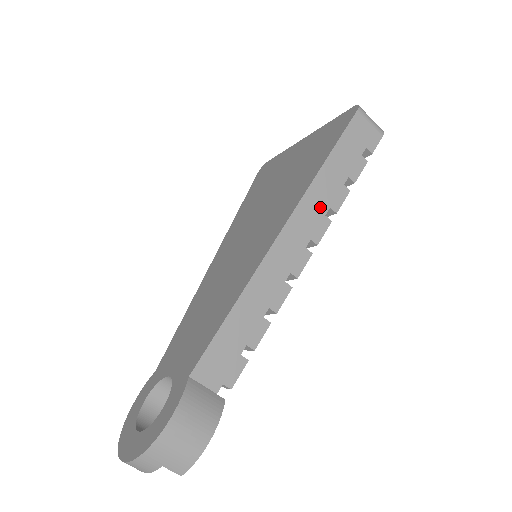
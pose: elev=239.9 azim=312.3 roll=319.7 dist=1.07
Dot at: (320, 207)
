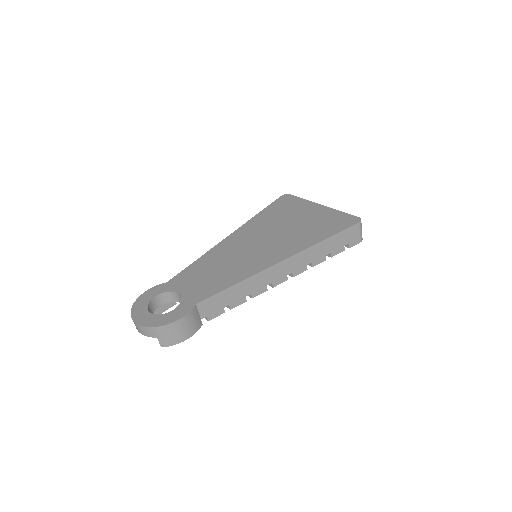
Dot at: (308, 260)
